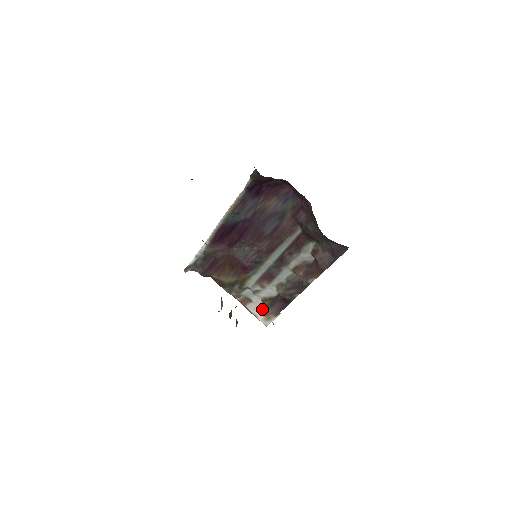
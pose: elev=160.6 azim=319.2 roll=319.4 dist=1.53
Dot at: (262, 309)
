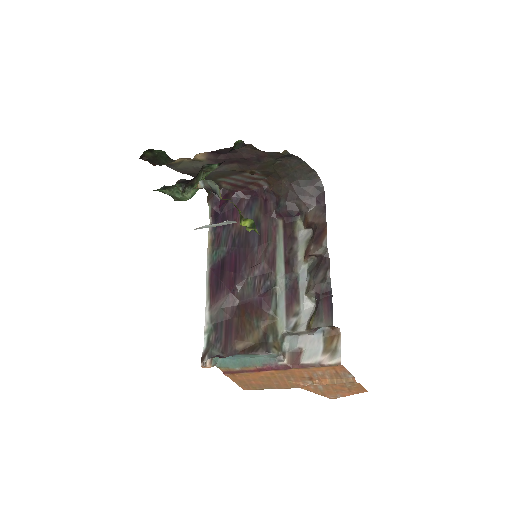
Dot at: (318, 347)
